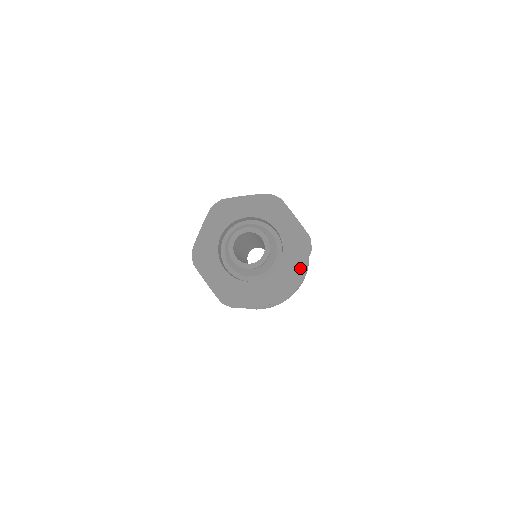
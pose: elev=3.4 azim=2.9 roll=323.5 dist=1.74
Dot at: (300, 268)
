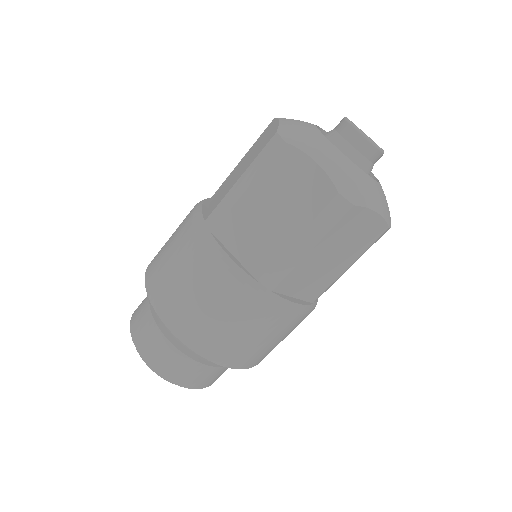
Dot at: occluded
